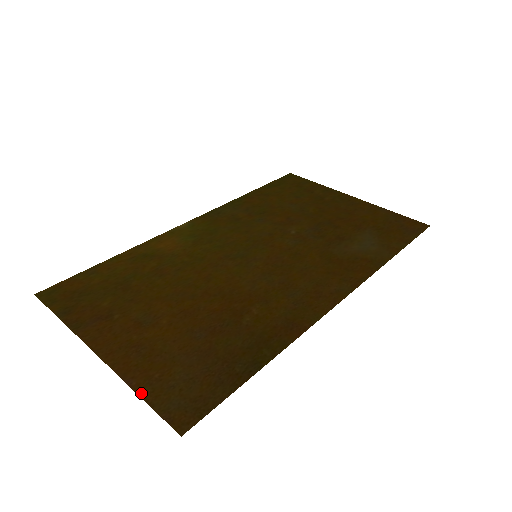
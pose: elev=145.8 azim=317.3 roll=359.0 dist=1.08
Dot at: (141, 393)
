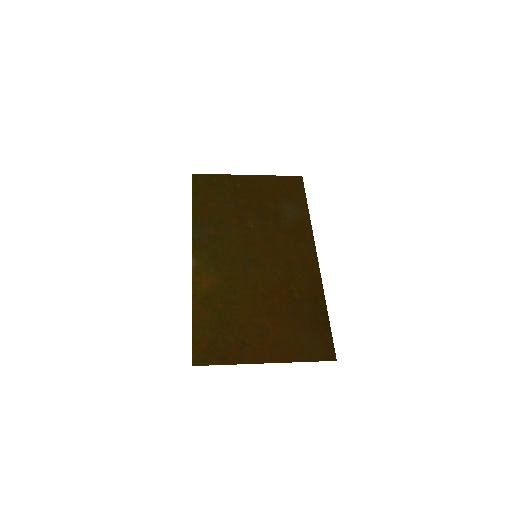
Dot at: (305, 360)
